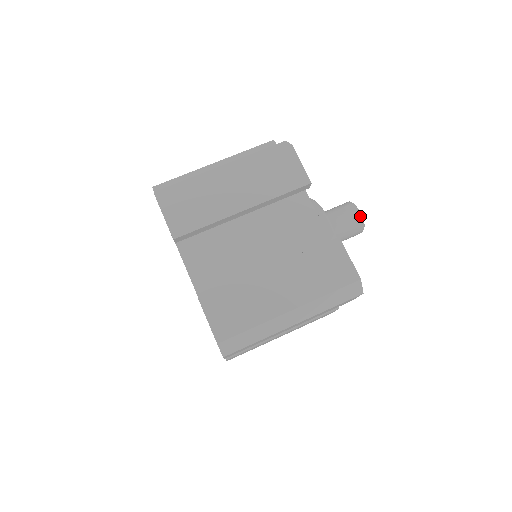
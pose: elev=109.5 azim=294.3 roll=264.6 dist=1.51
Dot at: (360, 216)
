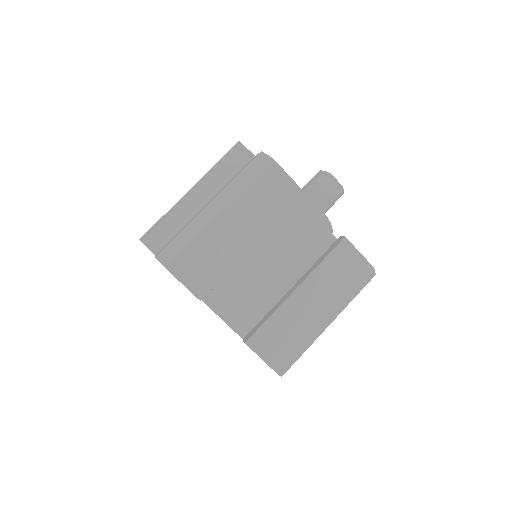
Dot at: (338, 184)
